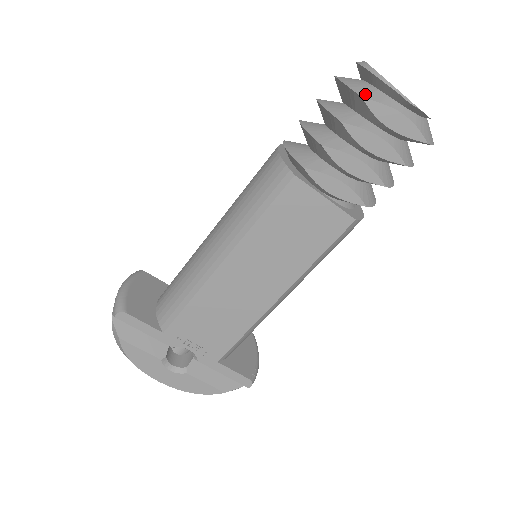
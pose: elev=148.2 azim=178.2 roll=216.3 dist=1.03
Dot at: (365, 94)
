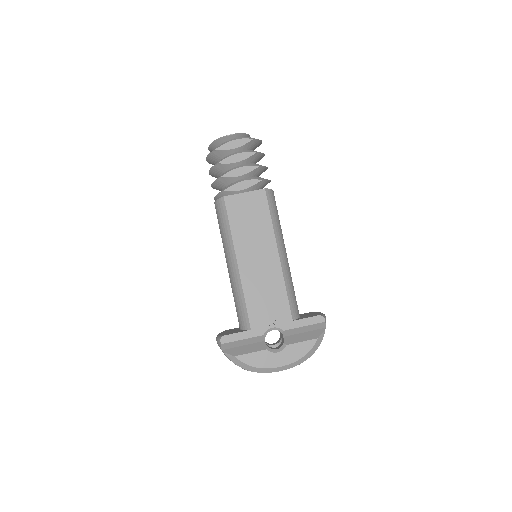
Dot at: (216, 149)
